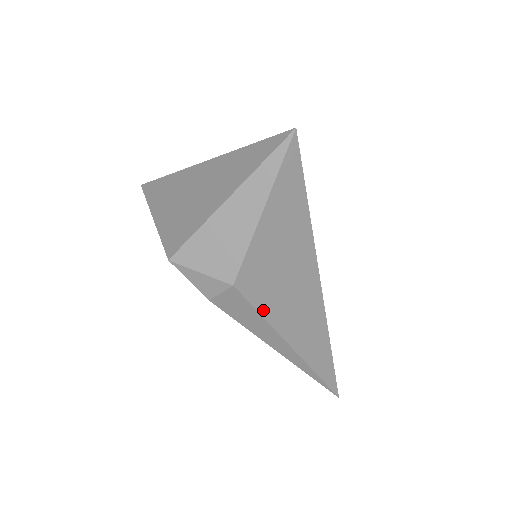
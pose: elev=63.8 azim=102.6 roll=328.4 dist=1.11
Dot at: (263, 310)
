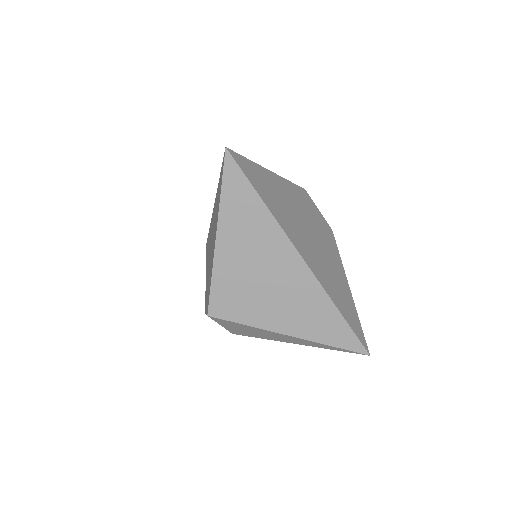
Dot at: occluded
